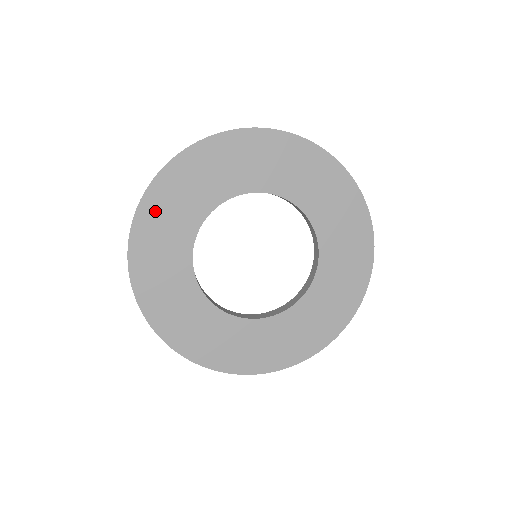
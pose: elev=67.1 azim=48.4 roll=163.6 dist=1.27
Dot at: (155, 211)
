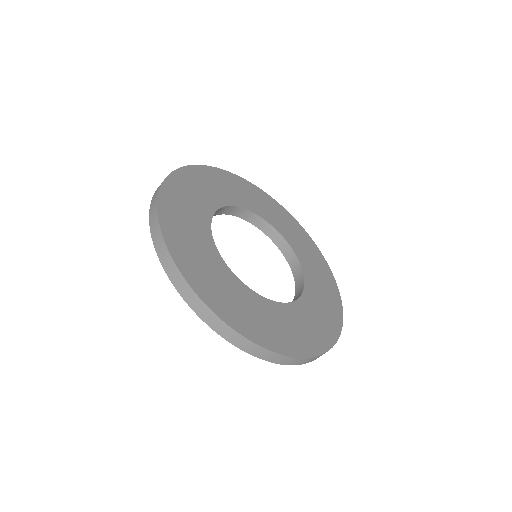
Dot at: (187, 180)
